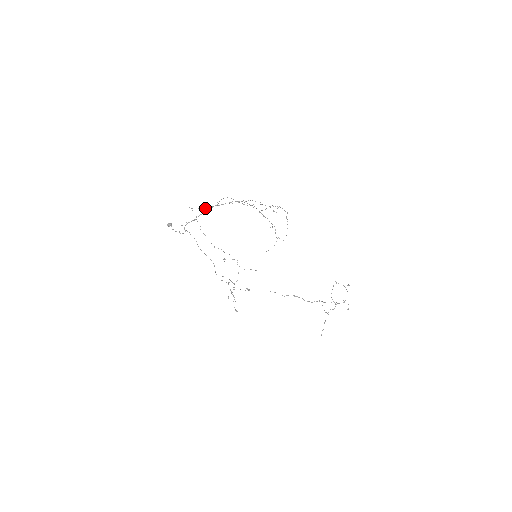
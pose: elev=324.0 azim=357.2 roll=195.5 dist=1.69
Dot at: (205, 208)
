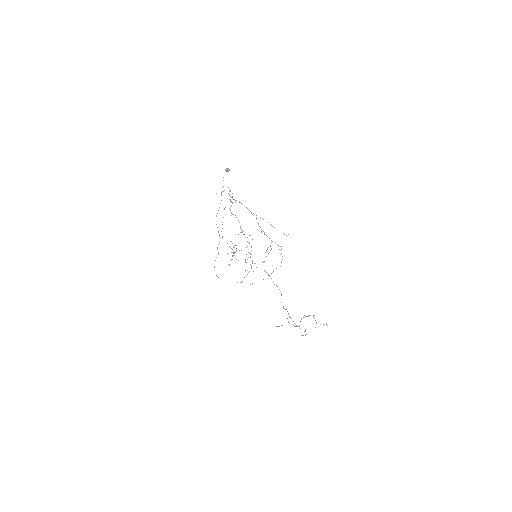
Dot at: occluded
